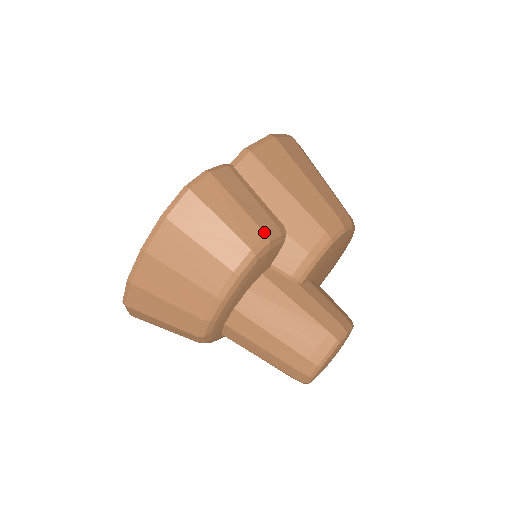
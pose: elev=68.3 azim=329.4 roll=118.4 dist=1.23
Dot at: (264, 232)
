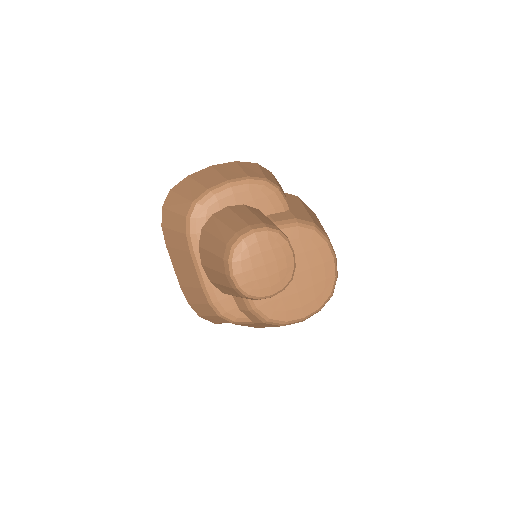
Dot at: occluded
